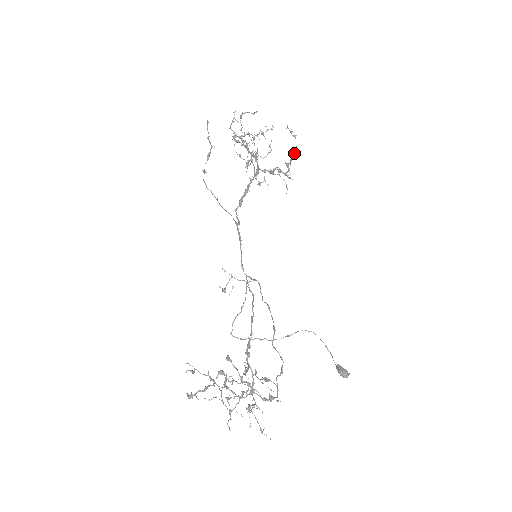
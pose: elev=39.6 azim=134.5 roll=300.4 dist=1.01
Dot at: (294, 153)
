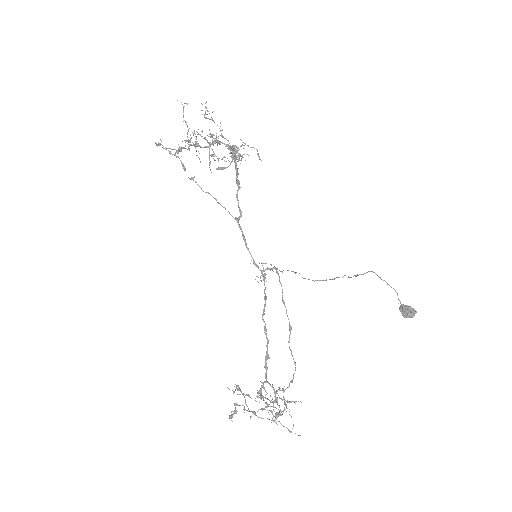
Dot at: (216, 156)
